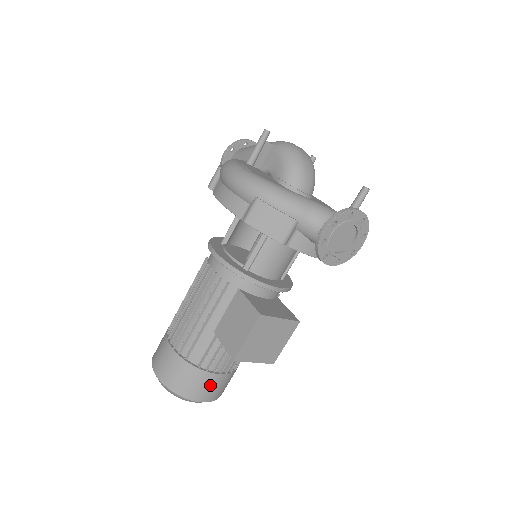
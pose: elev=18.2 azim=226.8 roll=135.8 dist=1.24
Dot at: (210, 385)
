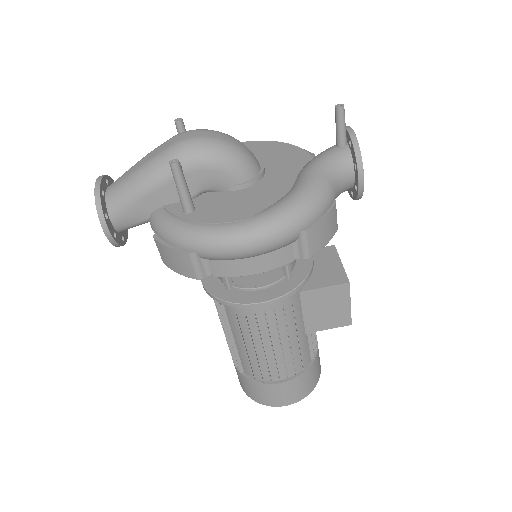
Dot at: occluded
